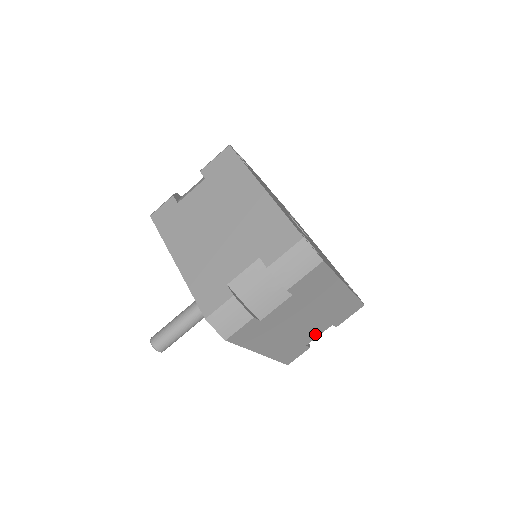
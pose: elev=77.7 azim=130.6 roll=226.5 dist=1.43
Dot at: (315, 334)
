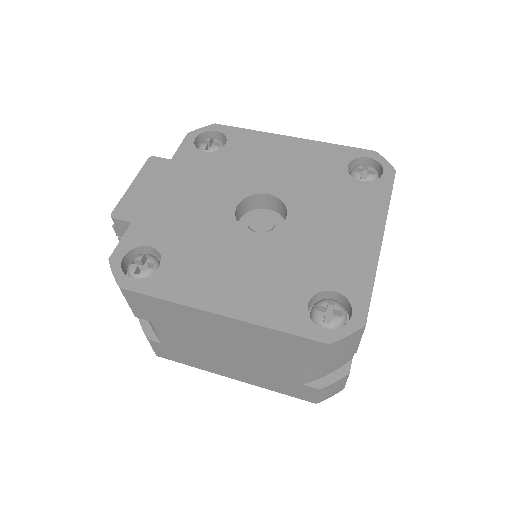
Dot at: occluded
